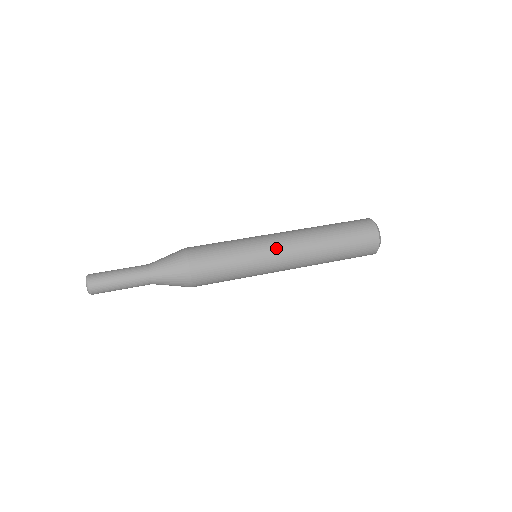
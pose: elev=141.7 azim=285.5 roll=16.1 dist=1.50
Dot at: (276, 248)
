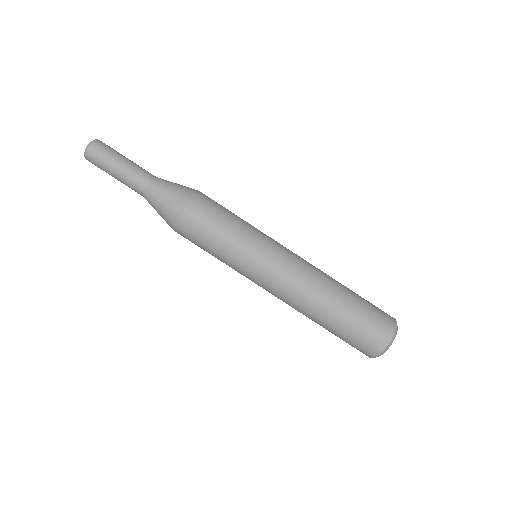
Dot at: occluded
